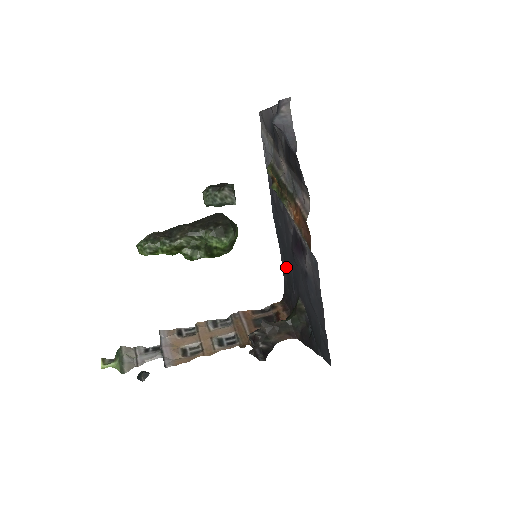
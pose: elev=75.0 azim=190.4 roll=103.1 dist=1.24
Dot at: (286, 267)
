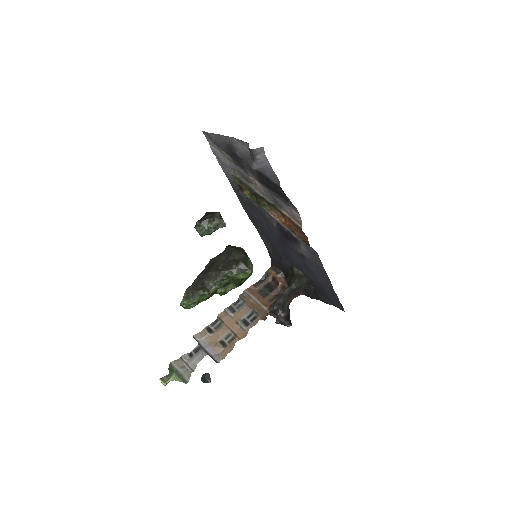
Dot at: (270, 244)
